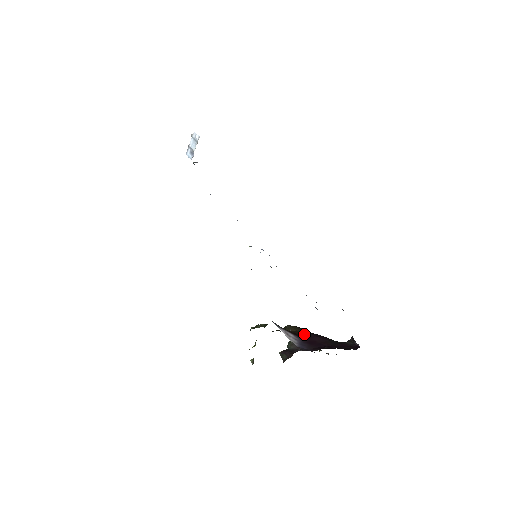
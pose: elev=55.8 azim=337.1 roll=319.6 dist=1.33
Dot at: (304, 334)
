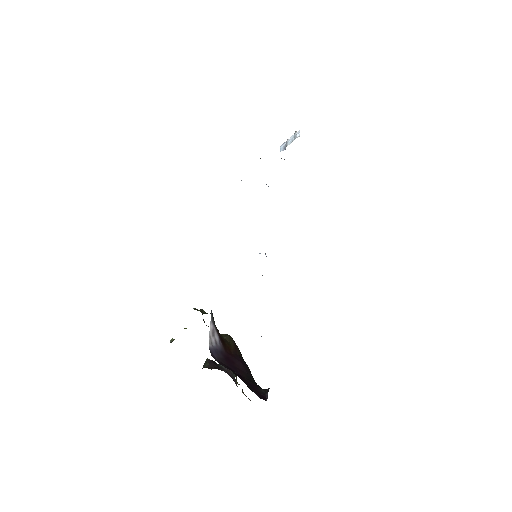
Dot at: (233, 350)
